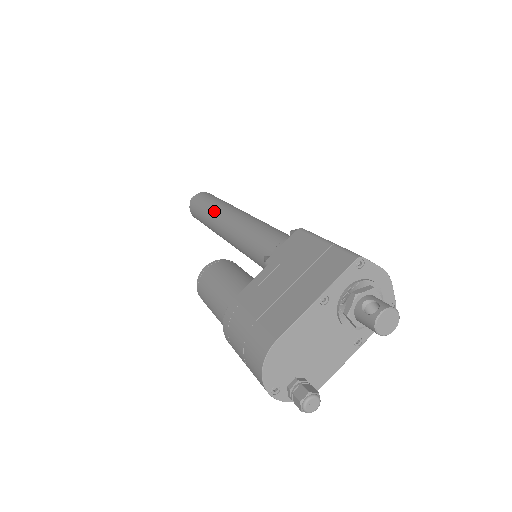
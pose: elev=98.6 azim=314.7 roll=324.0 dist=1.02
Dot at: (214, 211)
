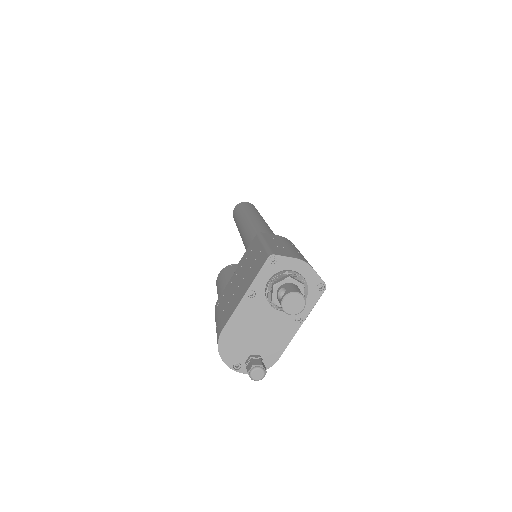
Dot at: (238, 221)
